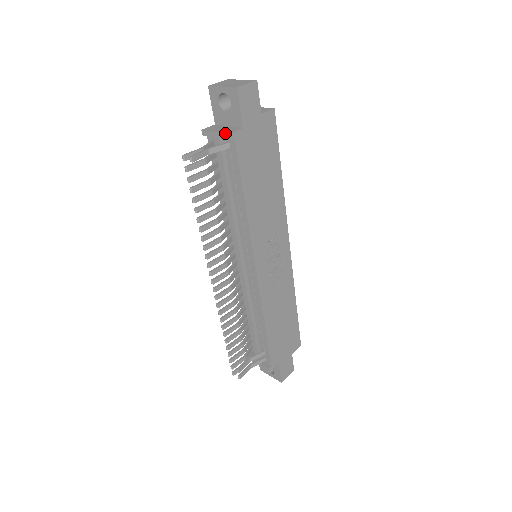
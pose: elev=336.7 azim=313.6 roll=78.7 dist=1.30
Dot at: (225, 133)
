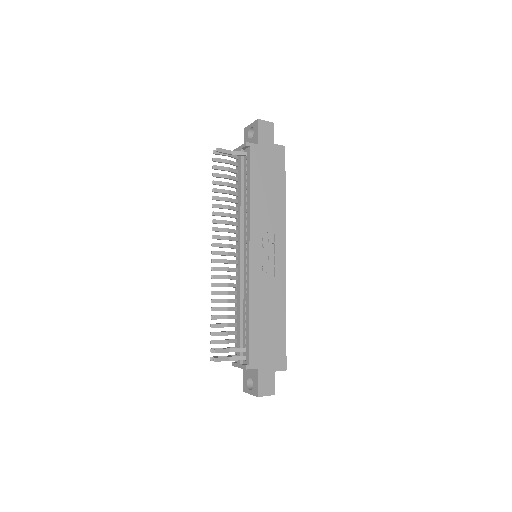
Dot at: (244, 143)
